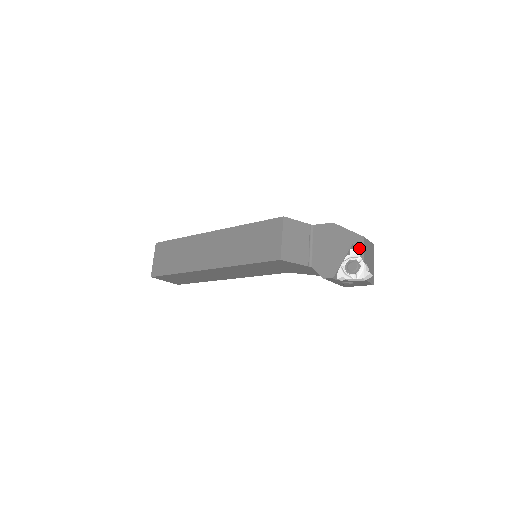
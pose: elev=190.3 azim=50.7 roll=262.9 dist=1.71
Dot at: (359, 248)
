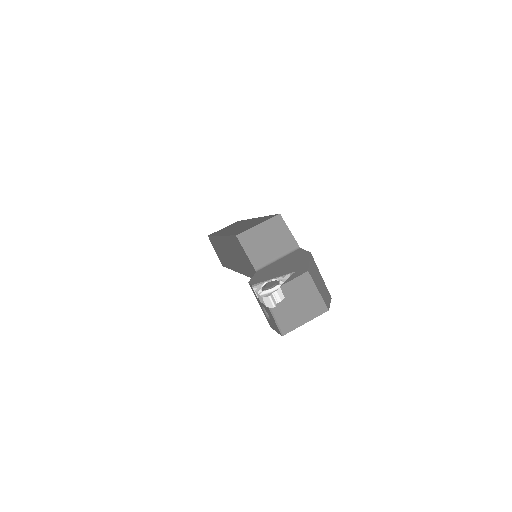
Dot at: (293, 276)
